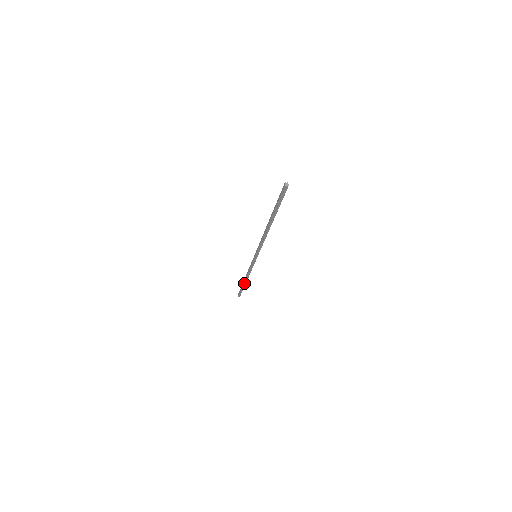
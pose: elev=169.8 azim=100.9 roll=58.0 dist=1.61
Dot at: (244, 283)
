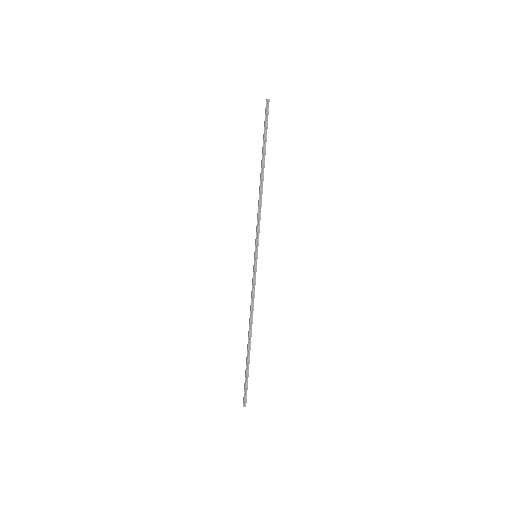
Dot at: (248, 348)
